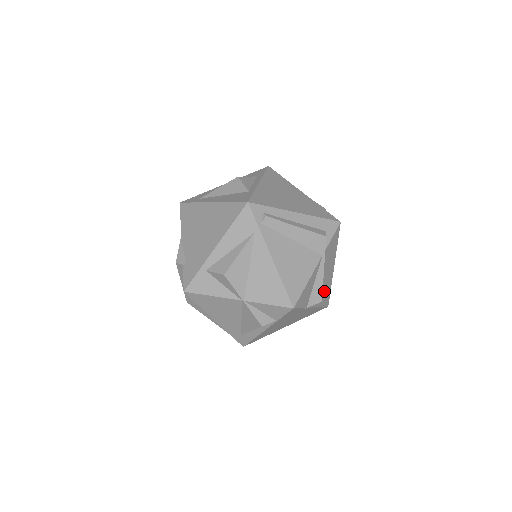
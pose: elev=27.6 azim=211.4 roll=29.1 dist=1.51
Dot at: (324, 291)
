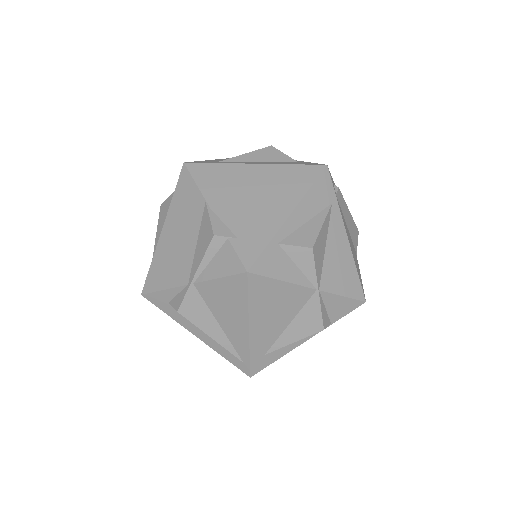
Dot at: occluded
